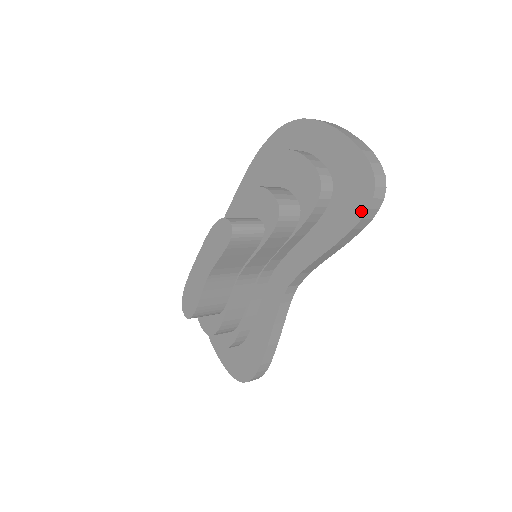
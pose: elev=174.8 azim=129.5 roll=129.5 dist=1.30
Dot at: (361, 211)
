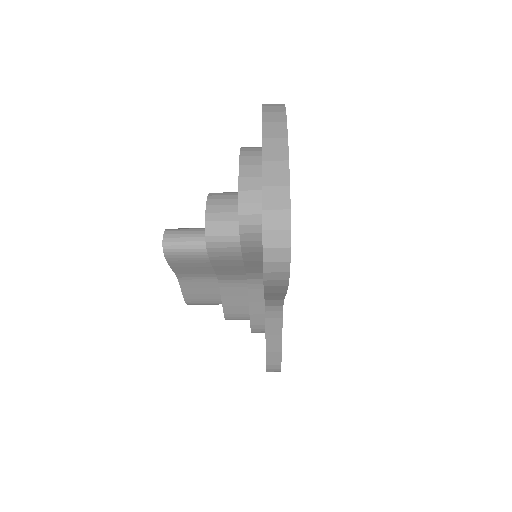
Dot at: occluded
